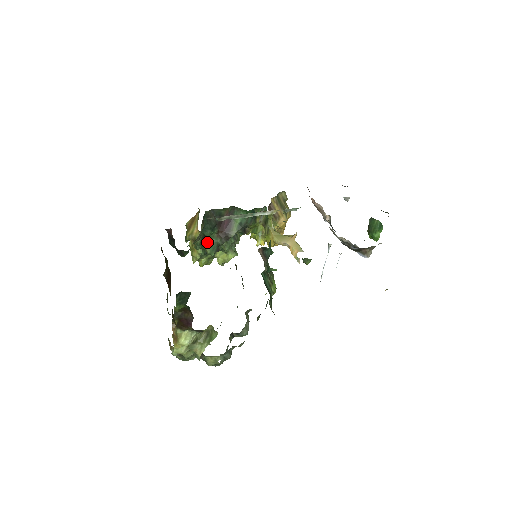
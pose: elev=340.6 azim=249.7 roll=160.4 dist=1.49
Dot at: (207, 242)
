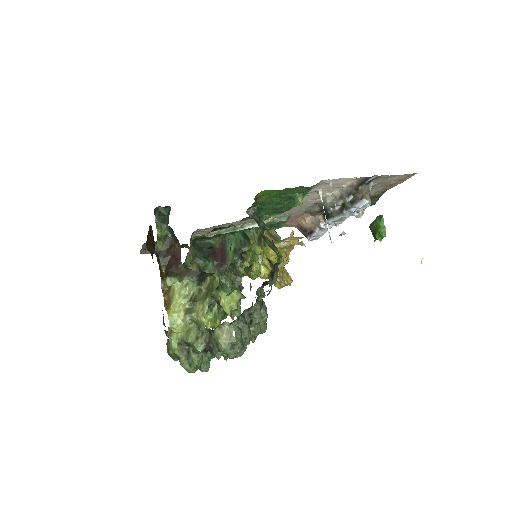
Dot at: occluded
